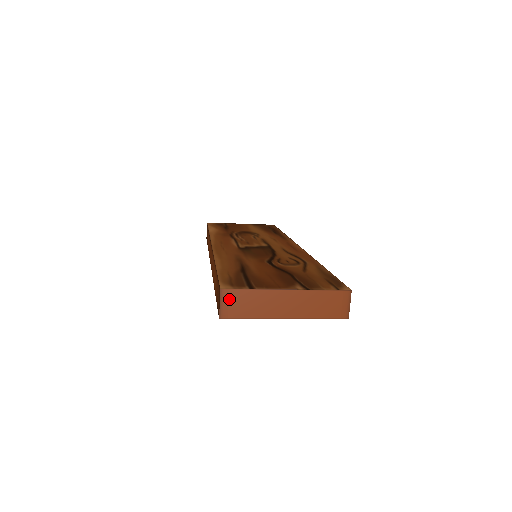
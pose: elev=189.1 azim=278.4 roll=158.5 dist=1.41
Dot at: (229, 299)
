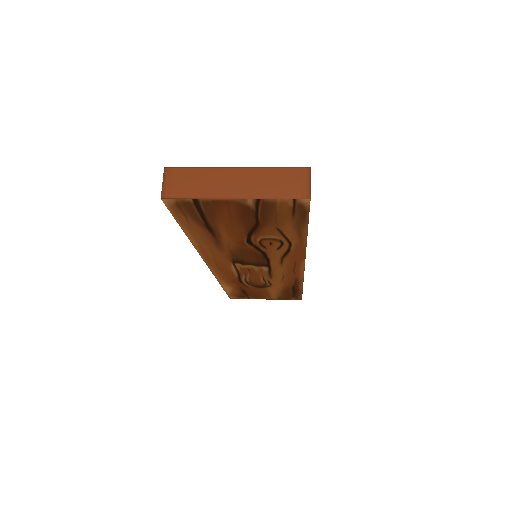
Dot at: (173, 178)
